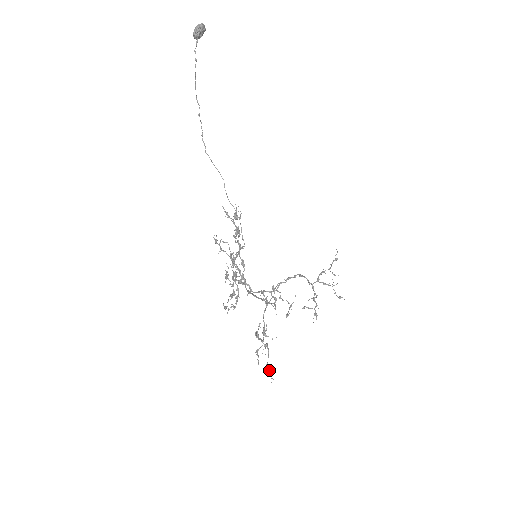
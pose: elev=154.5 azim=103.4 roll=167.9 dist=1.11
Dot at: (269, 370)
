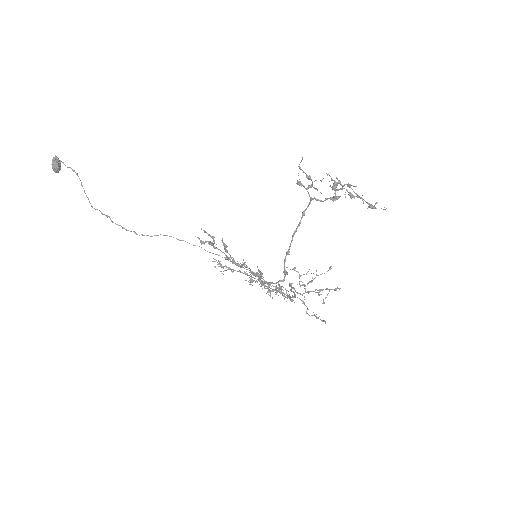
Dot at: (373, 208)
